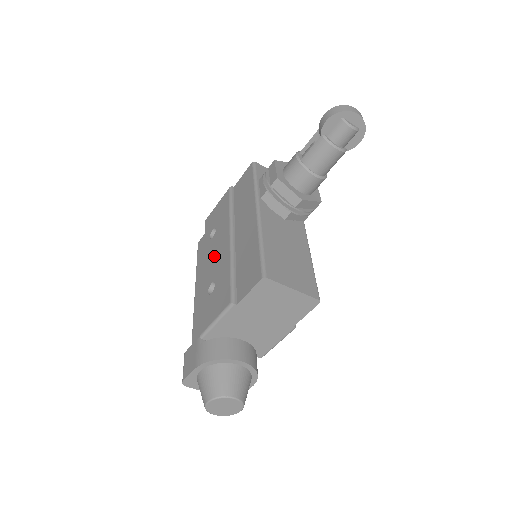
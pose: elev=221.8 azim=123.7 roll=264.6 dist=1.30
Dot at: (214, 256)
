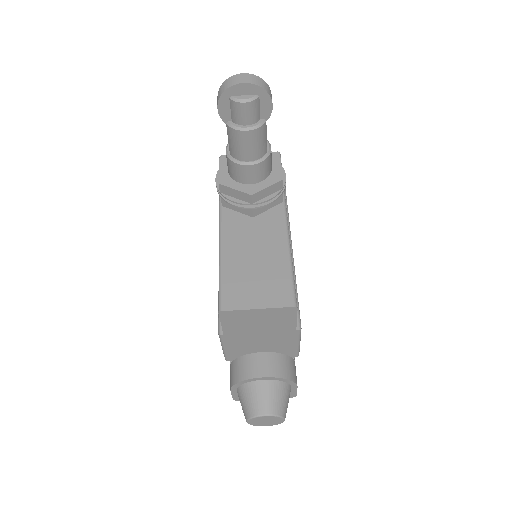
Dot at: occluded
